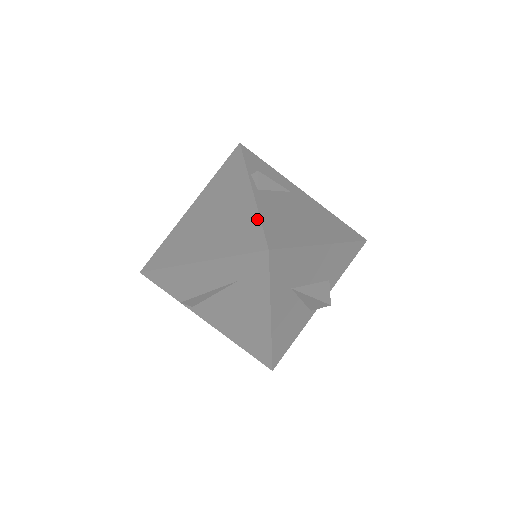
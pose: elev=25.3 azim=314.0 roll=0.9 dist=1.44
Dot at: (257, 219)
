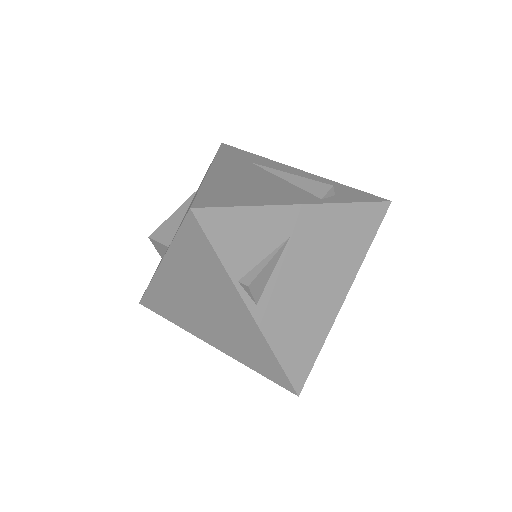
Dot at: (273, 358)
